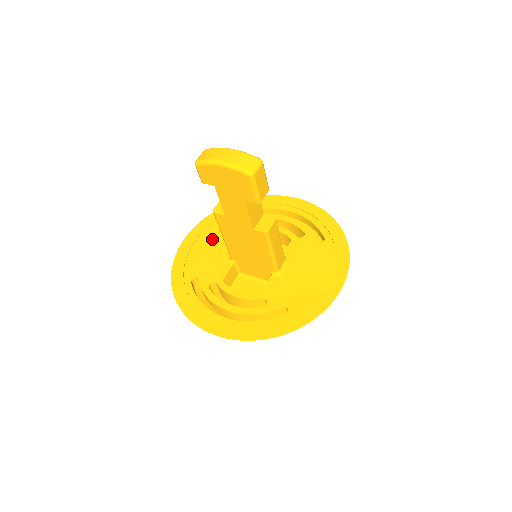
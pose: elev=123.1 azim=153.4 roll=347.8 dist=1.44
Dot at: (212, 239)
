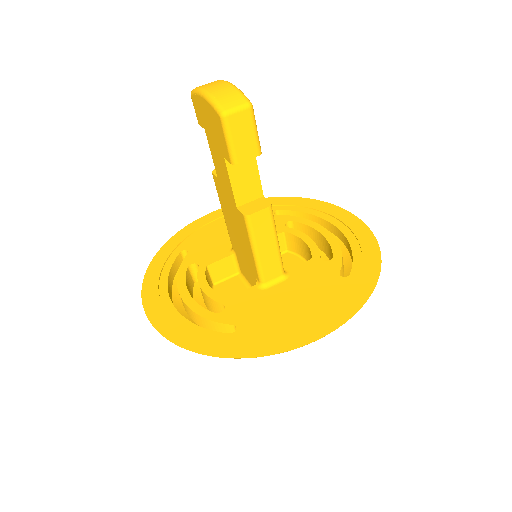
Dot at: occluded
